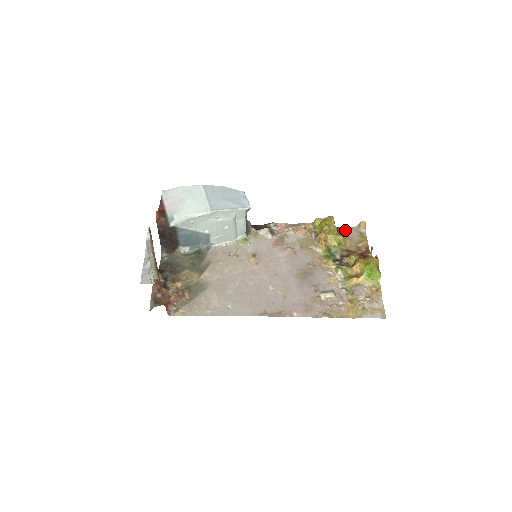
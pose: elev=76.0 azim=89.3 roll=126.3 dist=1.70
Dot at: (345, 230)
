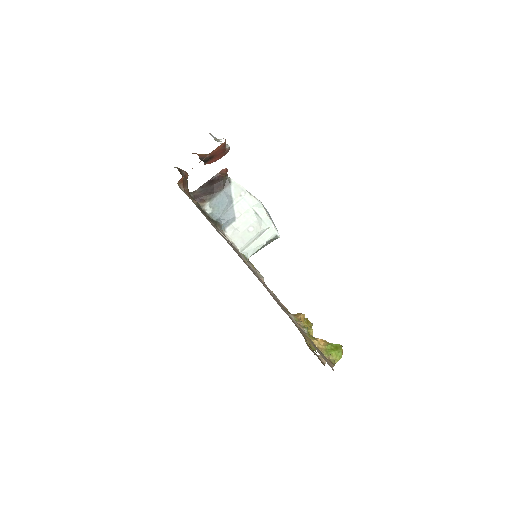
Dot at: occluded
